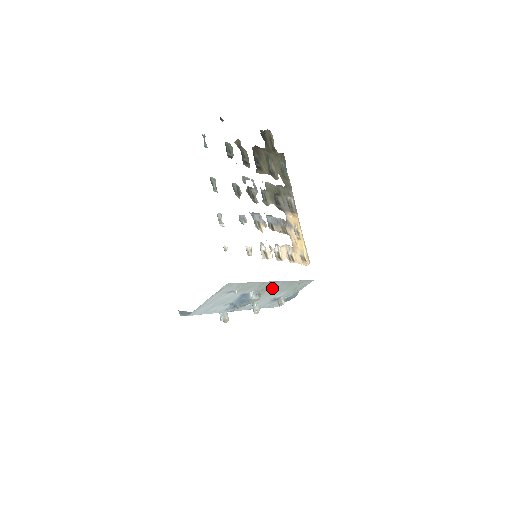
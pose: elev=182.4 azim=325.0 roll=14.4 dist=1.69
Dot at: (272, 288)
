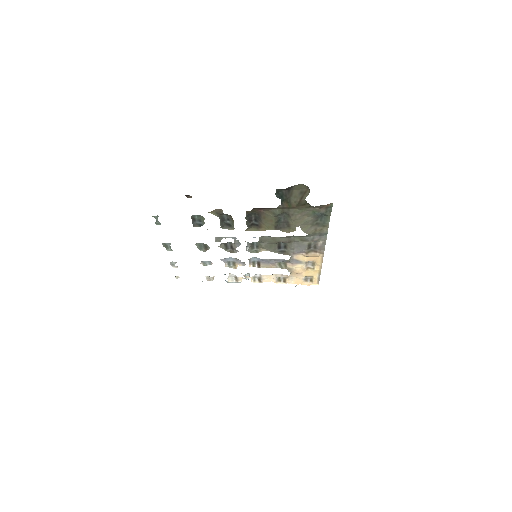
Dot at: occluded
